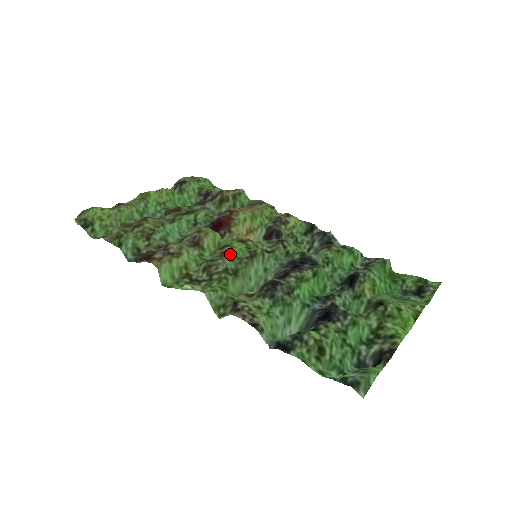
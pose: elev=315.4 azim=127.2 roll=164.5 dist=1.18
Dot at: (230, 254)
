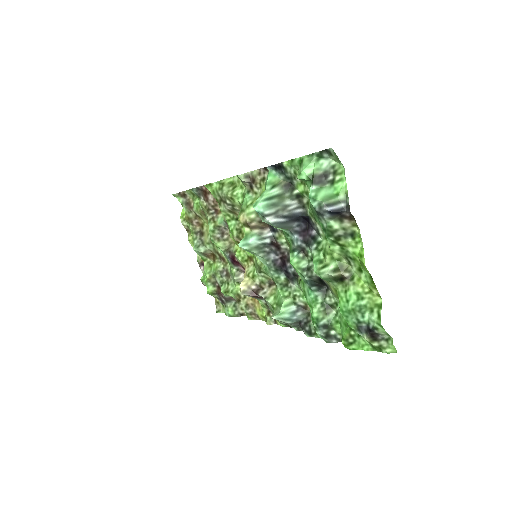
Dot at: occluded
